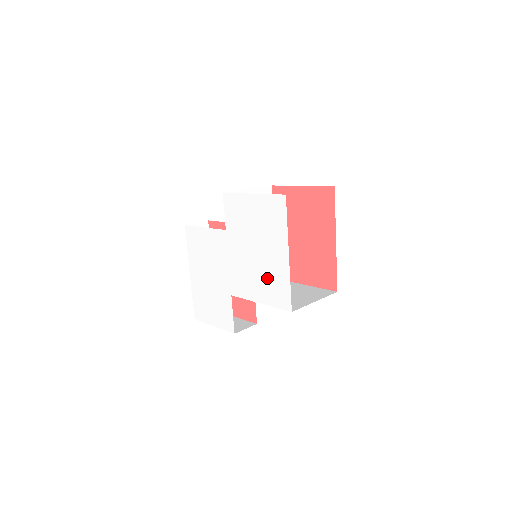
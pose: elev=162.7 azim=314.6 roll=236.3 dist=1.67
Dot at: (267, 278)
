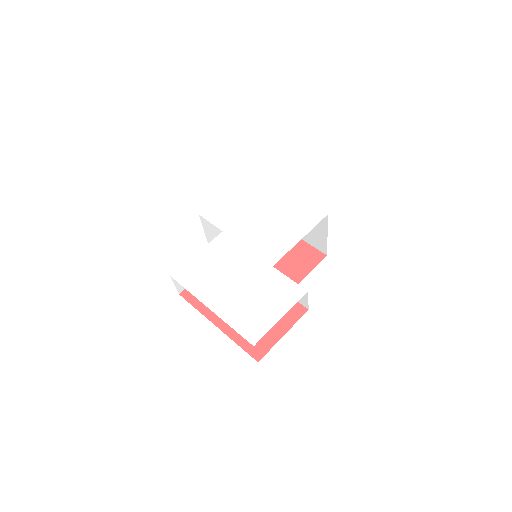
Dot at: (289, 218)
